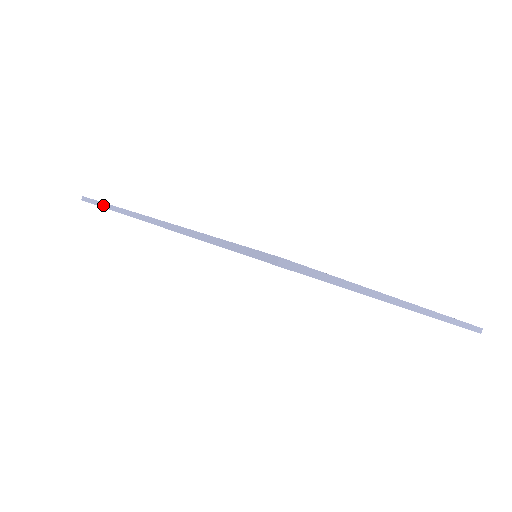
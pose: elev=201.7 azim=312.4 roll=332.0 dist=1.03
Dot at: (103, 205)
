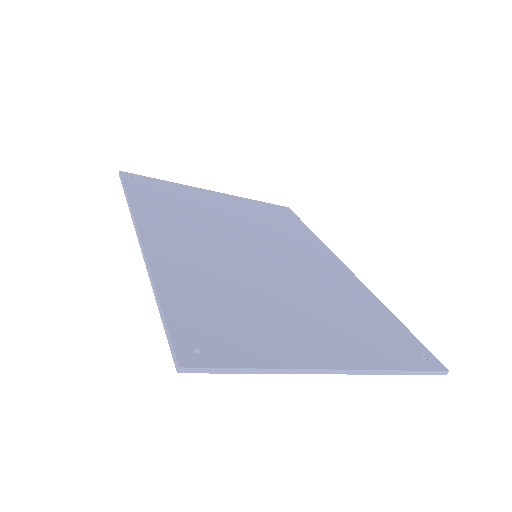
Dot at: (126, 196)
